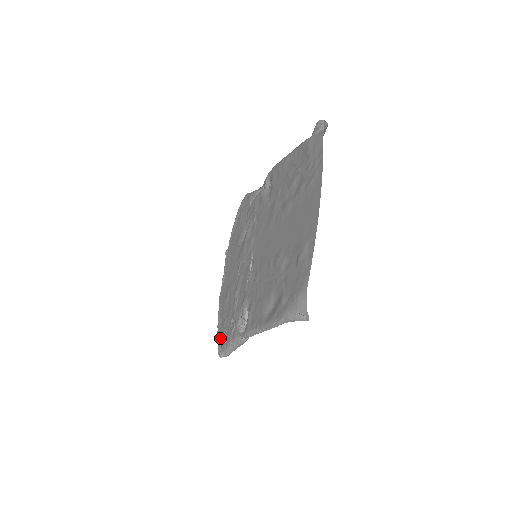
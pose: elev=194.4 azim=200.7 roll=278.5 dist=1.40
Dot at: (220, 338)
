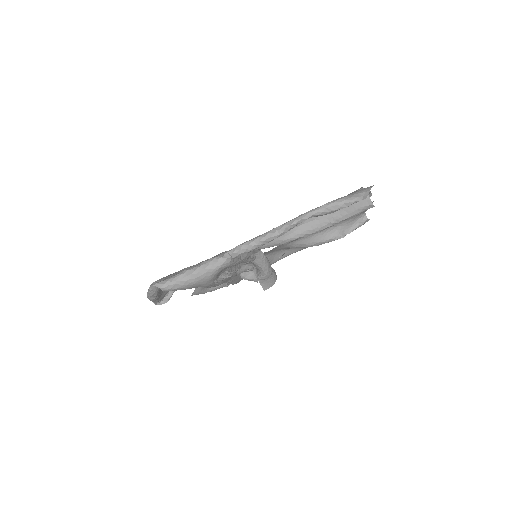
Dot at: occluded
